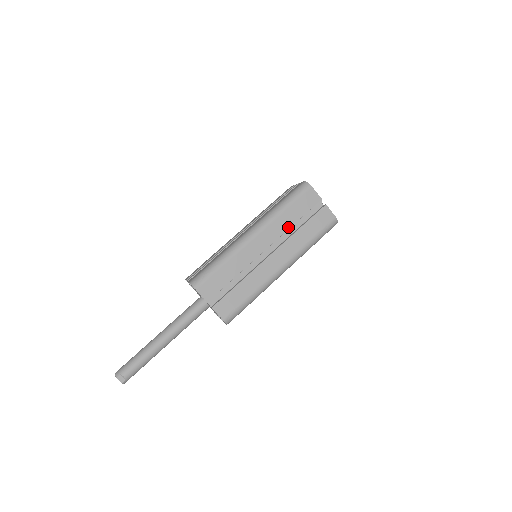
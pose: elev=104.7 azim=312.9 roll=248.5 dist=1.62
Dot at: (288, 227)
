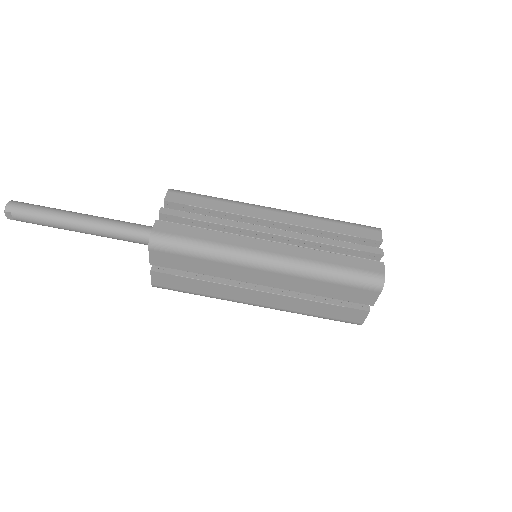
Dot at: (308, 292)
